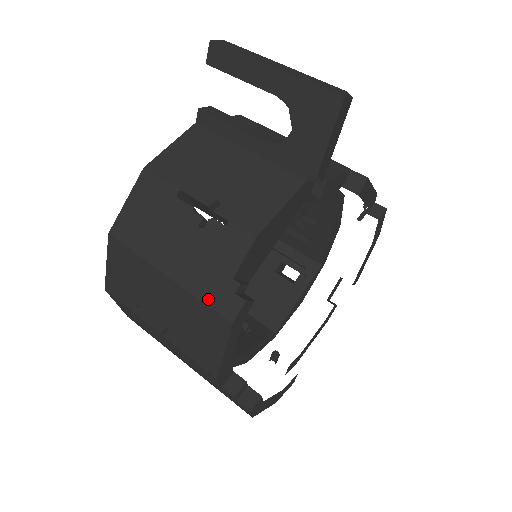
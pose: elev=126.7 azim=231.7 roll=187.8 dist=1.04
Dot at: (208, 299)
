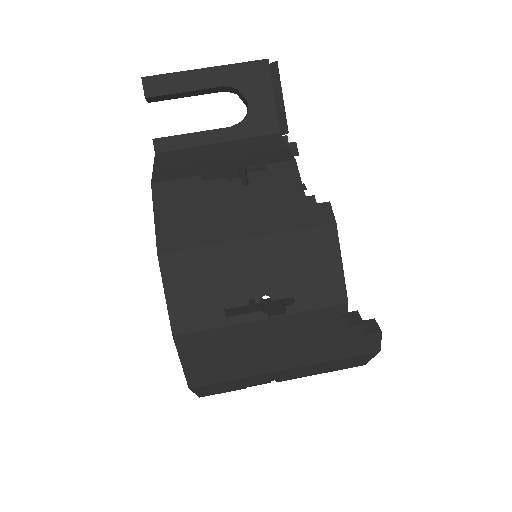
Dot at: (301, 224)
